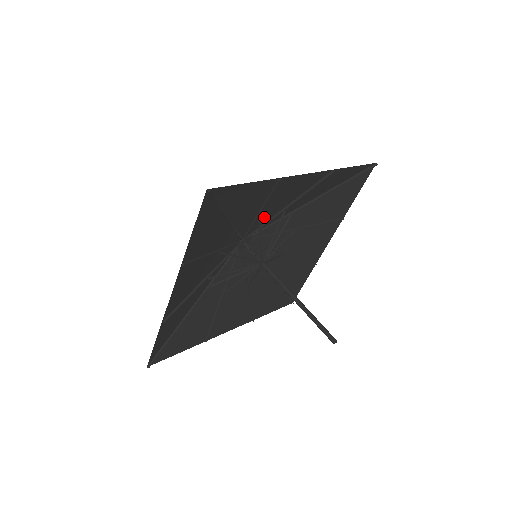
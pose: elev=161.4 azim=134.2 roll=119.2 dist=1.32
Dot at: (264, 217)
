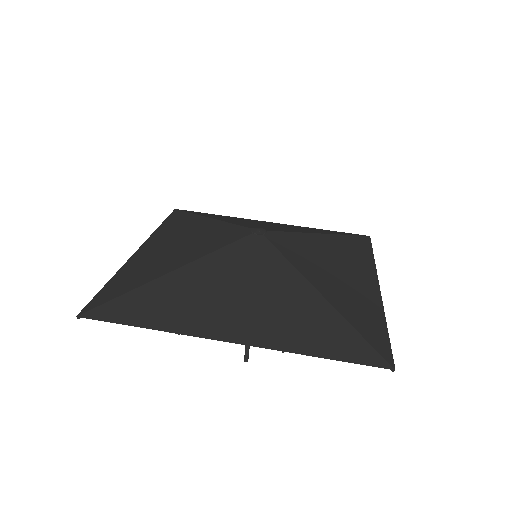
Dot at: (249, 267)
